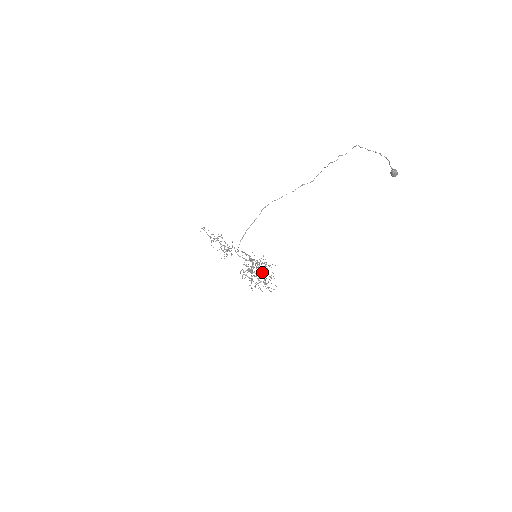
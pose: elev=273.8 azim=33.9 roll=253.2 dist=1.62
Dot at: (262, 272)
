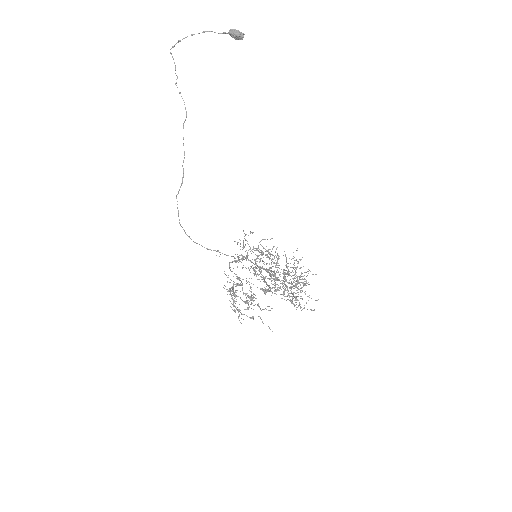
Dot at: occluded
